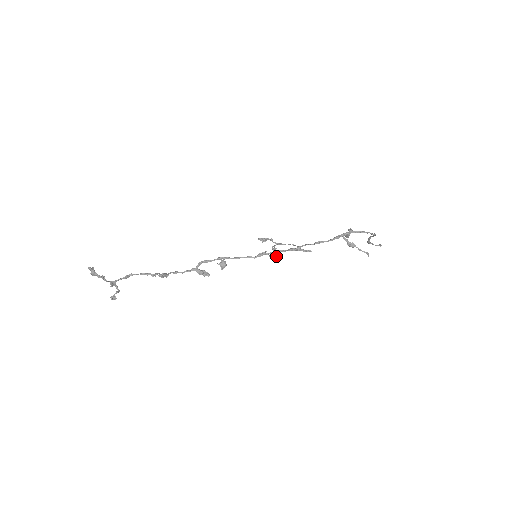
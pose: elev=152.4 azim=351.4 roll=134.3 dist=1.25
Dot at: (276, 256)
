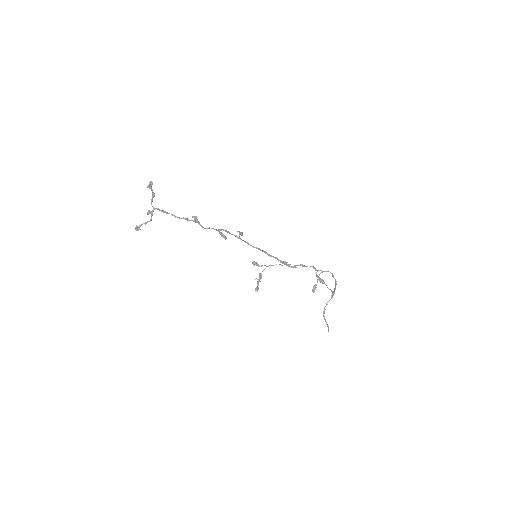
Dot at: (257, 289)
